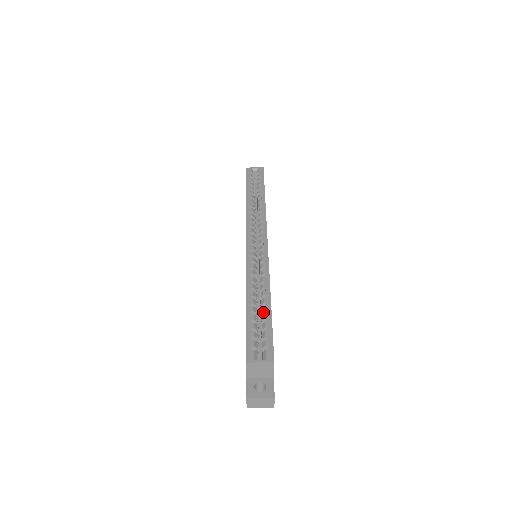
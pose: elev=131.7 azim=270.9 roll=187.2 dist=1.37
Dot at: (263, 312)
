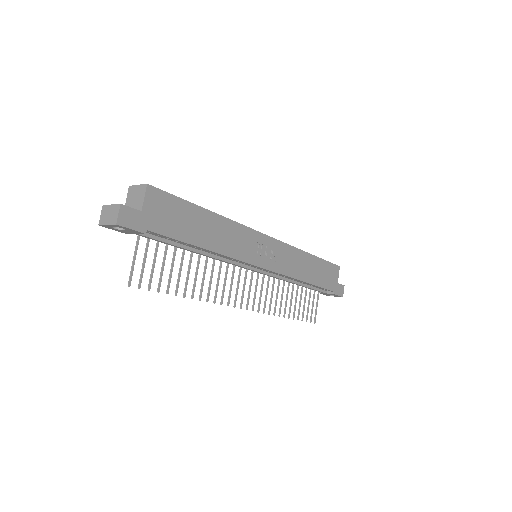
Dot at: occluded
